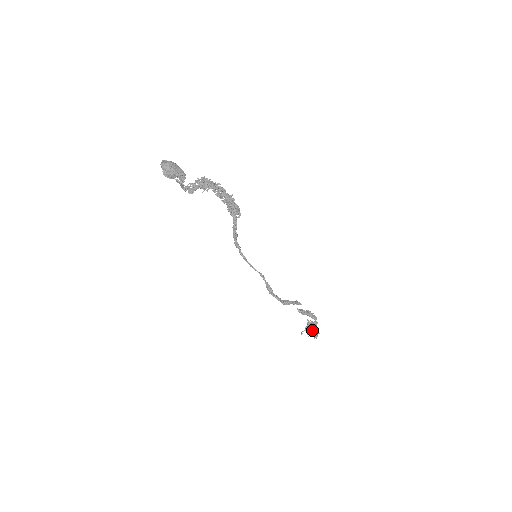
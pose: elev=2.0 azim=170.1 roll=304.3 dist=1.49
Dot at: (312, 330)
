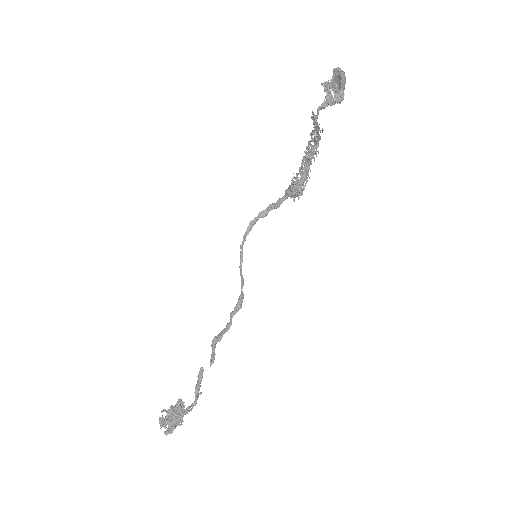
Dot at: (179, 416)
